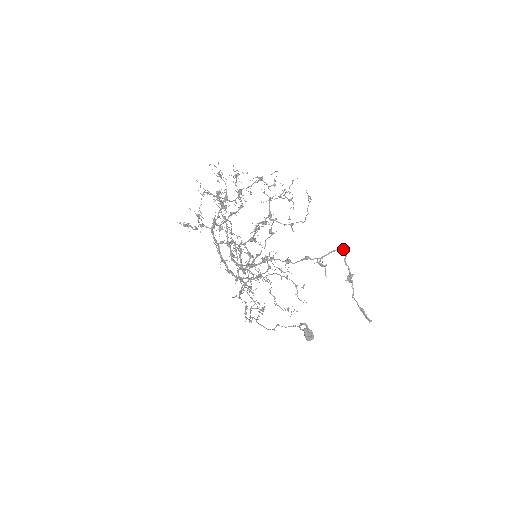
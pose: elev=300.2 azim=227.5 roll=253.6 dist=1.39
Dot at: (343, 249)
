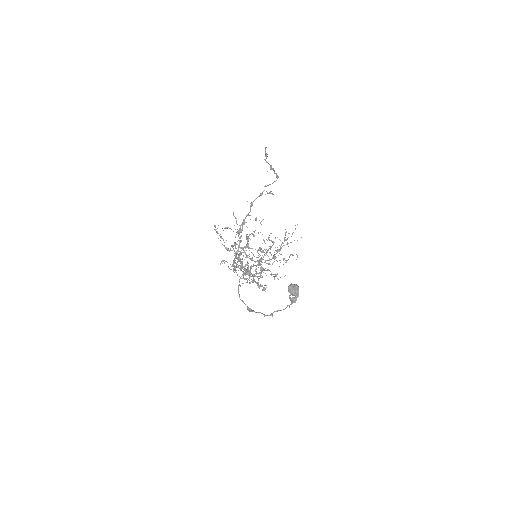
Dot at: (277, 177)
